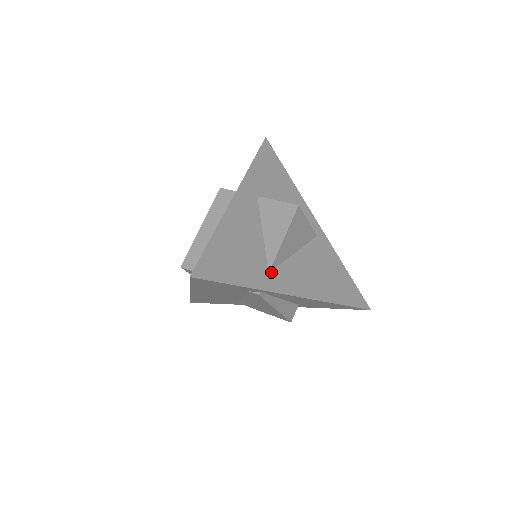
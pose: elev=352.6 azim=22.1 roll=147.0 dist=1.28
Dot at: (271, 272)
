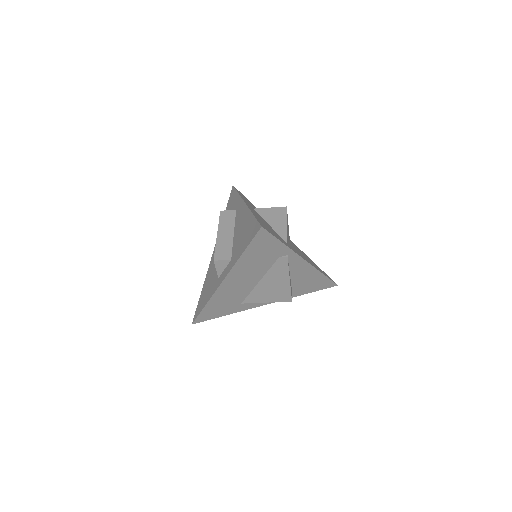
Dot at: (288, 244)
